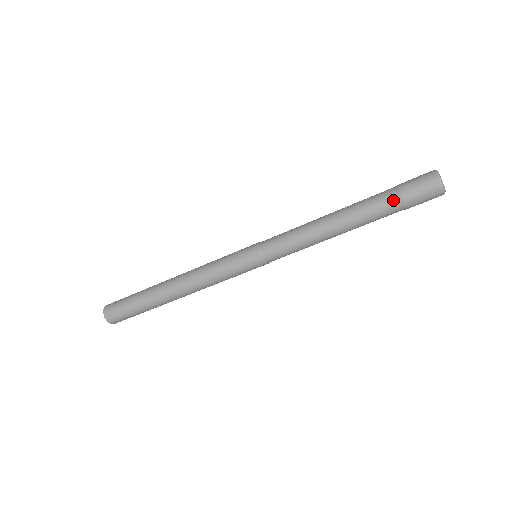
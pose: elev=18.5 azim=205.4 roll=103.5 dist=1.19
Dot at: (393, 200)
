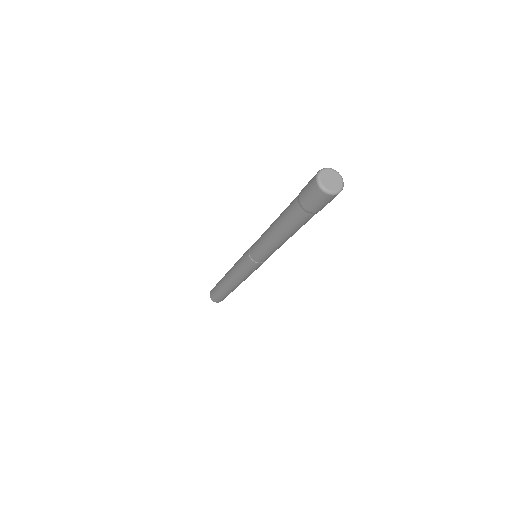
Dot at: (298, 208)
